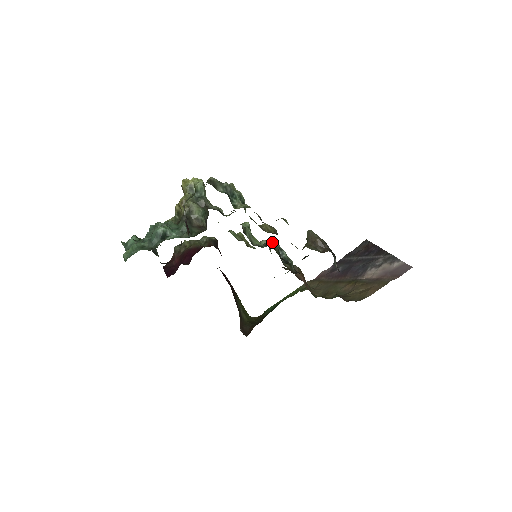
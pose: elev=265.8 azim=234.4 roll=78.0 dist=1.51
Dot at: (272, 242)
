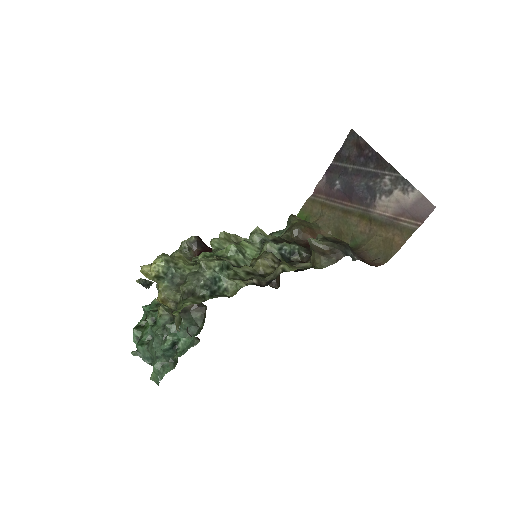
Dot at: (269, 249)
